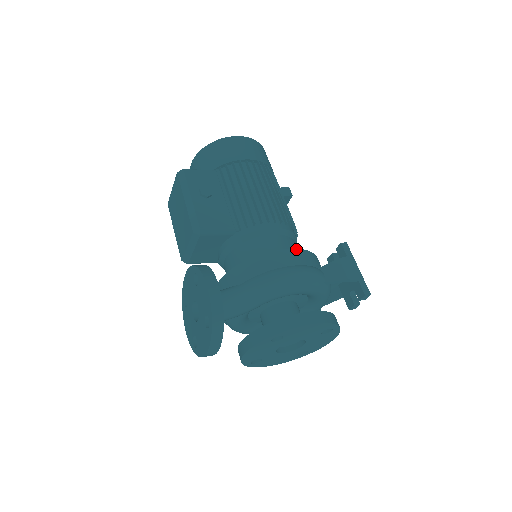
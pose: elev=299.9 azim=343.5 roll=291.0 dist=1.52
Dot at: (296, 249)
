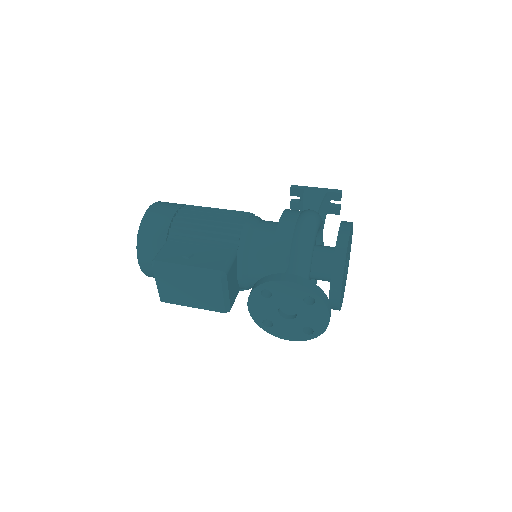
Dot at: (283, 214)
